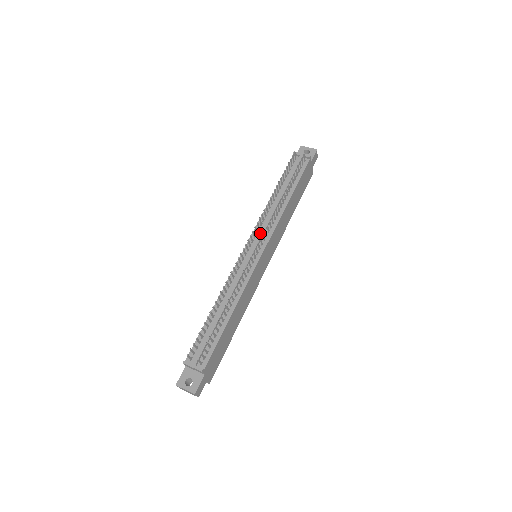
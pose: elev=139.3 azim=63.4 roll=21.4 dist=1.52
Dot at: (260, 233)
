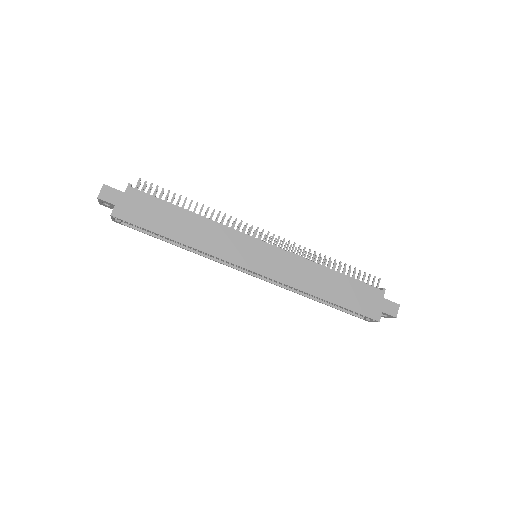
Dot at: occluded
